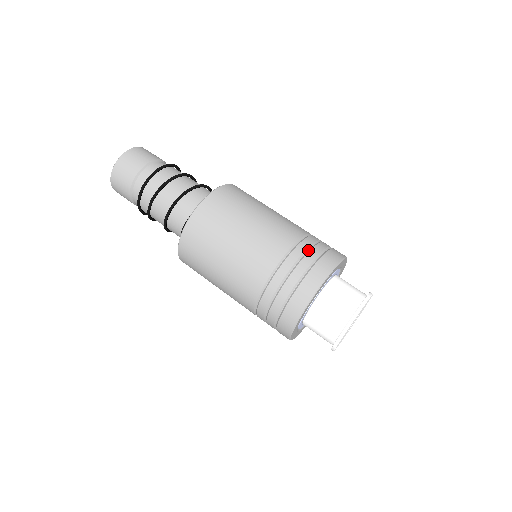
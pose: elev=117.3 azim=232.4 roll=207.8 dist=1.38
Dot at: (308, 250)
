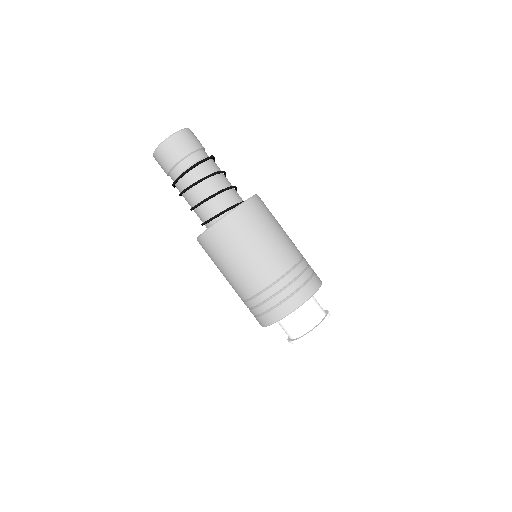
Dot at: (293, 281)
